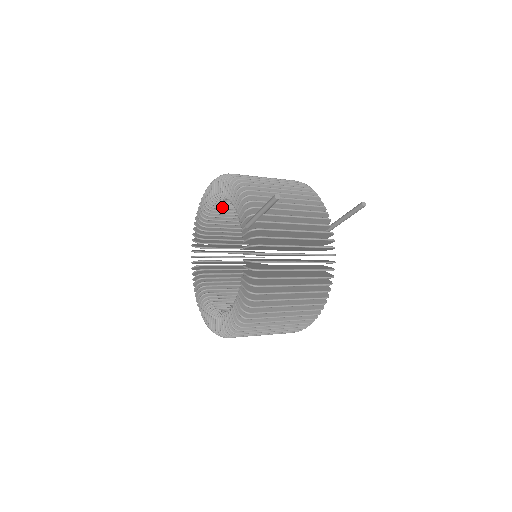
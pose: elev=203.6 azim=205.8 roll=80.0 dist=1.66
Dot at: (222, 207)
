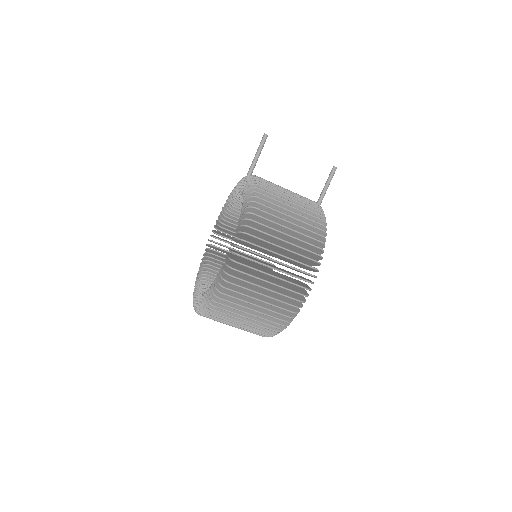
Dot at: (225, 241)
